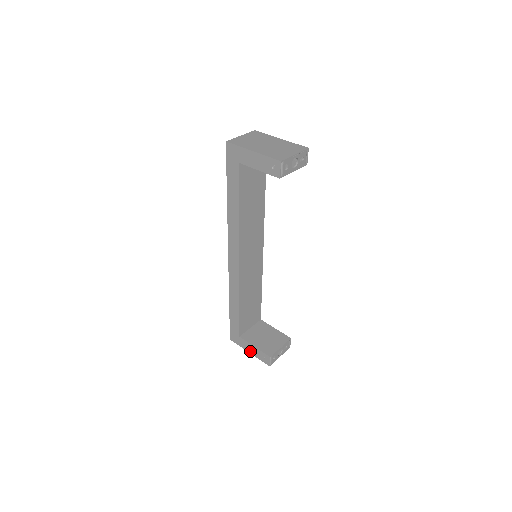
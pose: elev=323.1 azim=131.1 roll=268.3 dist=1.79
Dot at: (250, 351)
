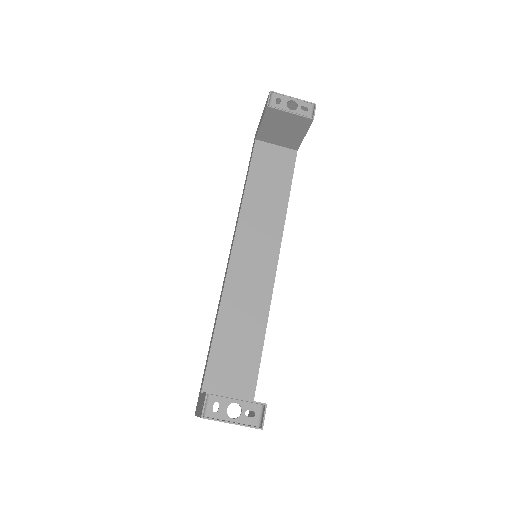
Dot at: occluded
